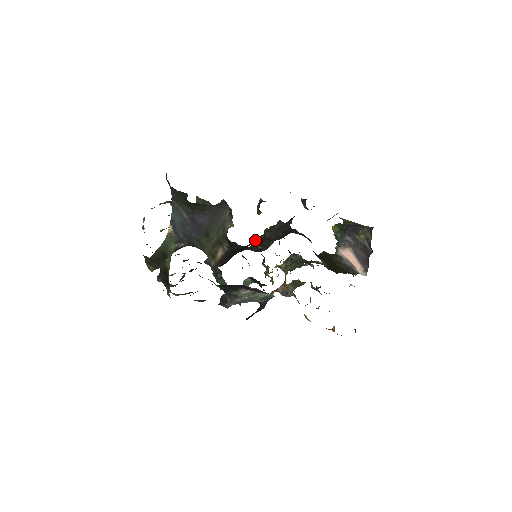
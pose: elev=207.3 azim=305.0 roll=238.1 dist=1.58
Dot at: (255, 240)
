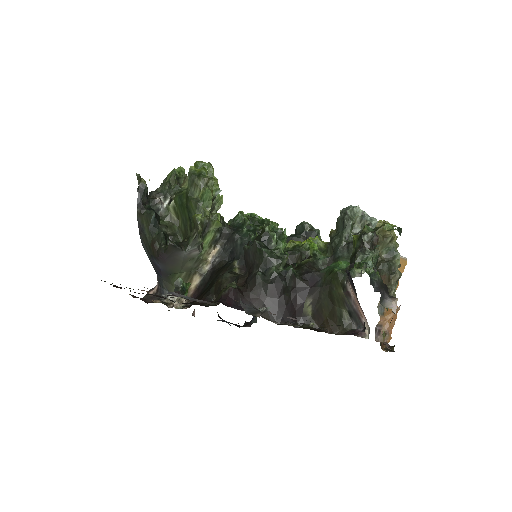
Dot at: occluded
